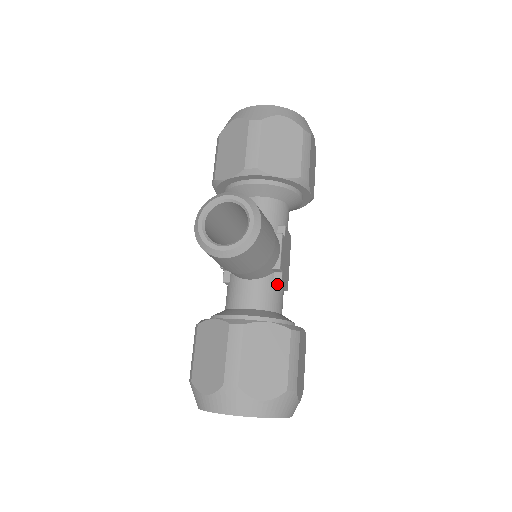
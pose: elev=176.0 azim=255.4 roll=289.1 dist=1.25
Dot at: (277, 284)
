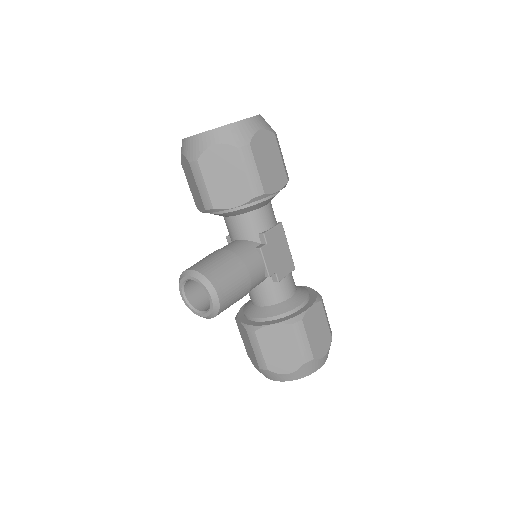
Dot at: (276, 282)
